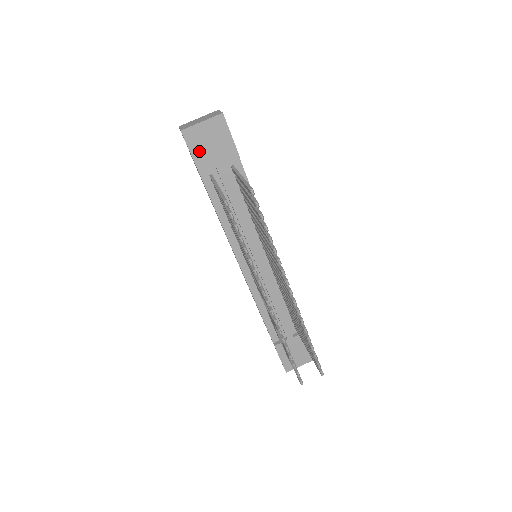
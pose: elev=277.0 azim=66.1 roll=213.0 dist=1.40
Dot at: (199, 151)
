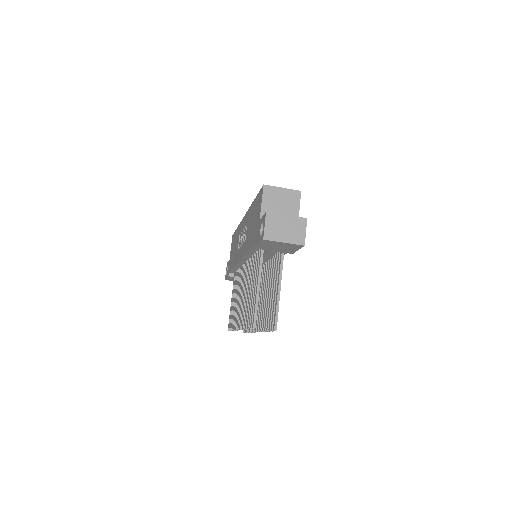
Dot at: (266, 245)
